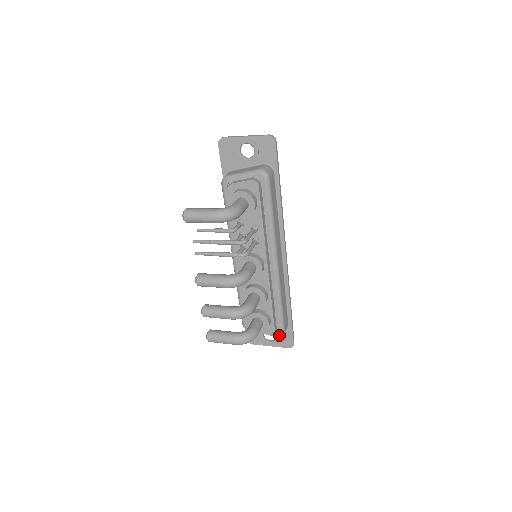
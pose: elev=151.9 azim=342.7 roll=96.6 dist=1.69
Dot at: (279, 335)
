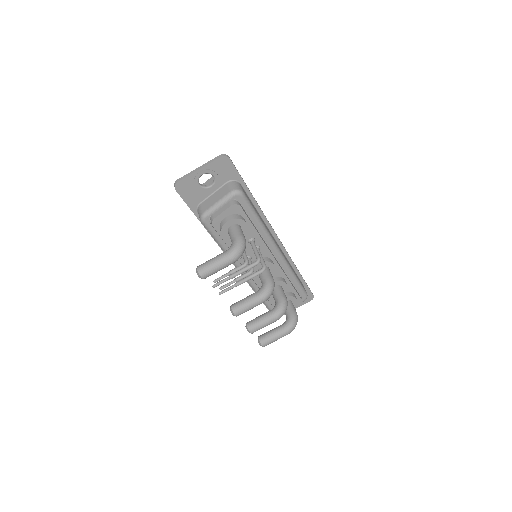
Dot at: occluded
